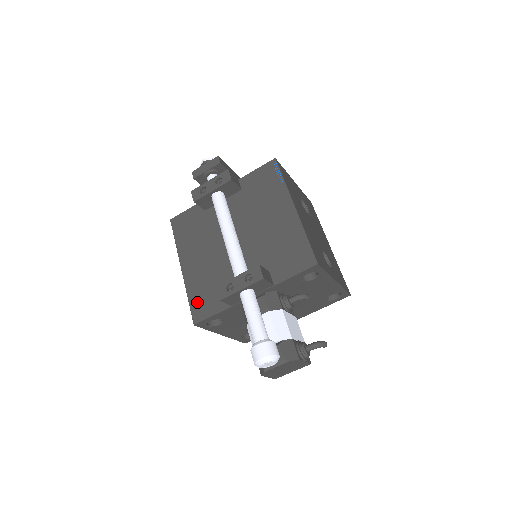
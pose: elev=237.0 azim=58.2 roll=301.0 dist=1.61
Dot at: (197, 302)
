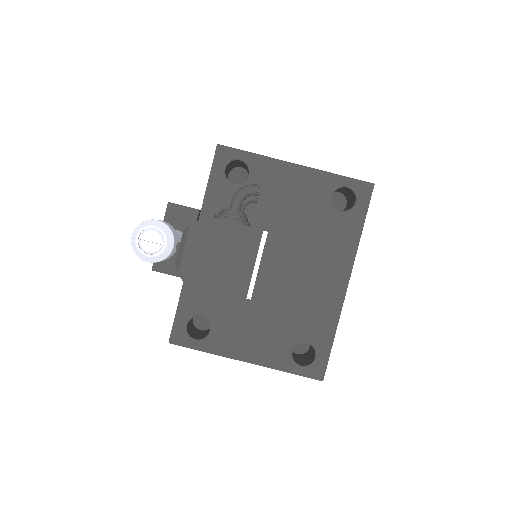
Dot at: occluded
